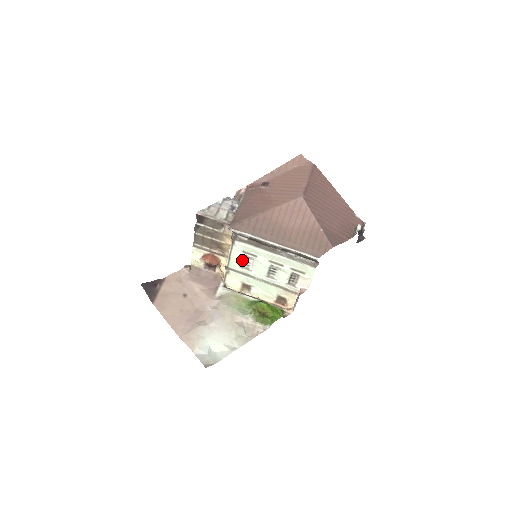
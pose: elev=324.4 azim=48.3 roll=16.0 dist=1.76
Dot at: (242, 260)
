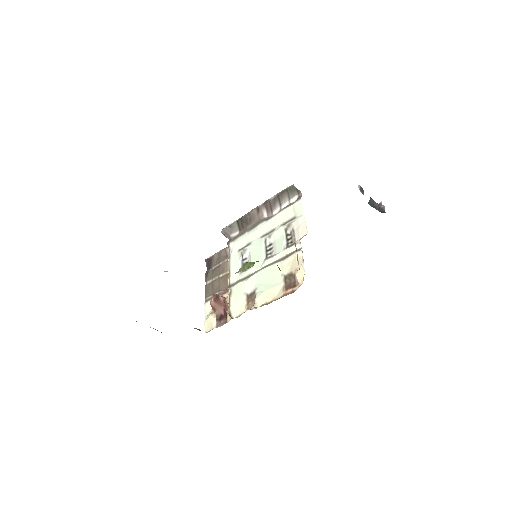
Dot at: (240, 263)
